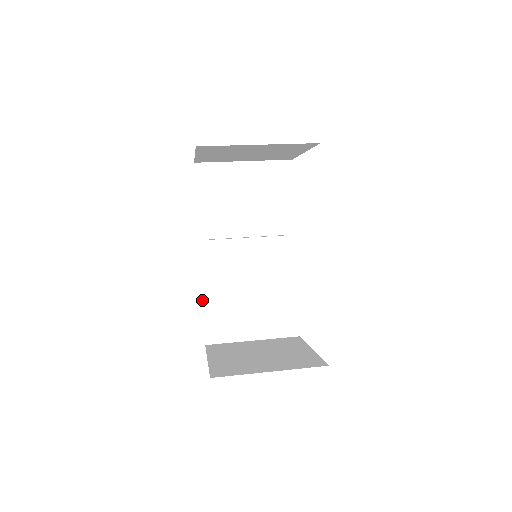
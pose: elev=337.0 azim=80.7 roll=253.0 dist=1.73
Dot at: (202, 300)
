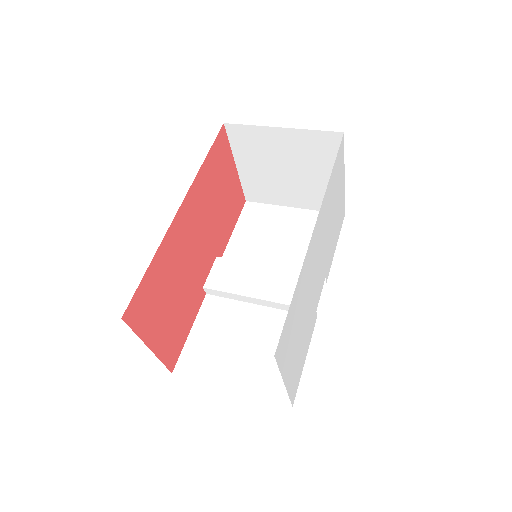
Dot at: (194, 322)
